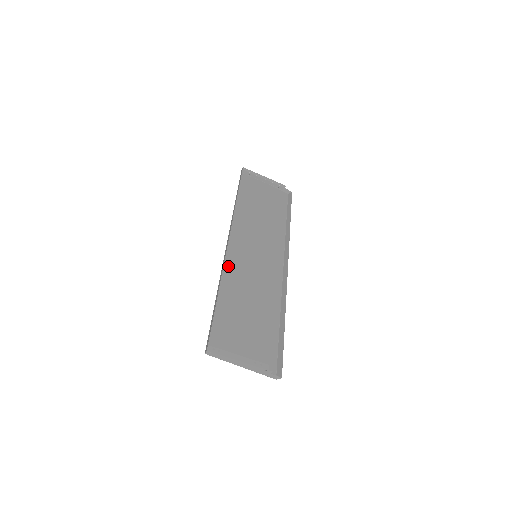
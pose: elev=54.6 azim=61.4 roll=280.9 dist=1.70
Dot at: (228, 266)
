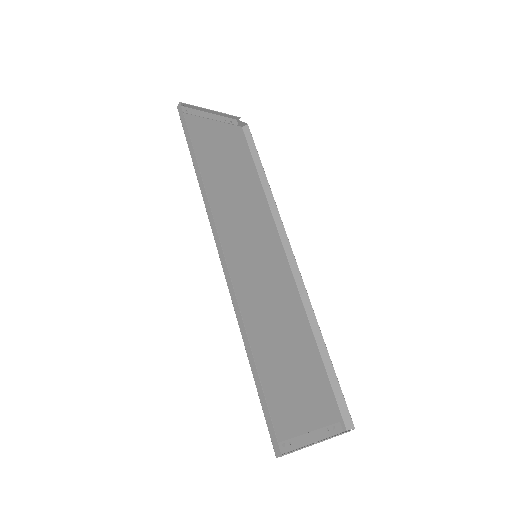
Dot at: (236, 293)
